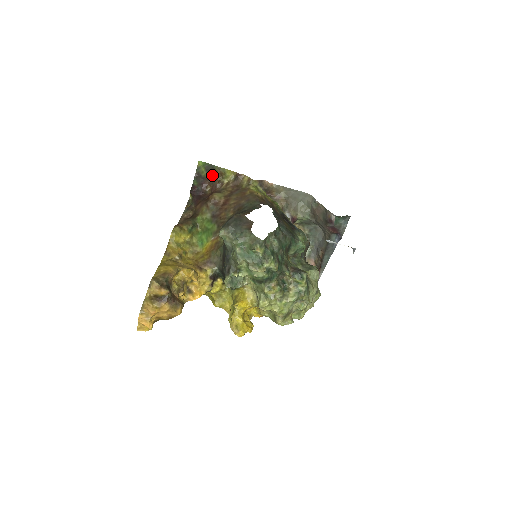
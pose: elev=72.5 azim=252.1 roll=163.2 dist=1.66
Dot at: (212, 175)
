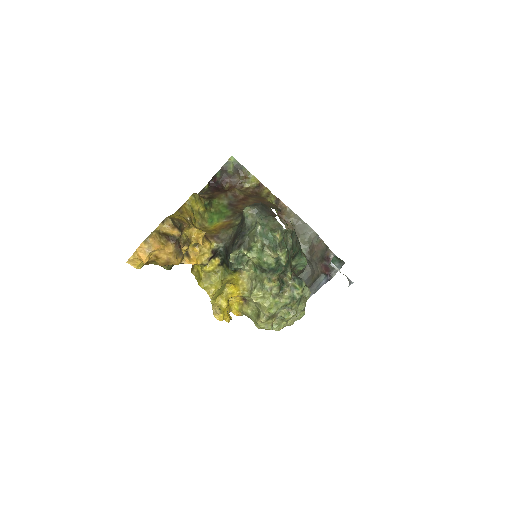
Dot at: (237, 175)
